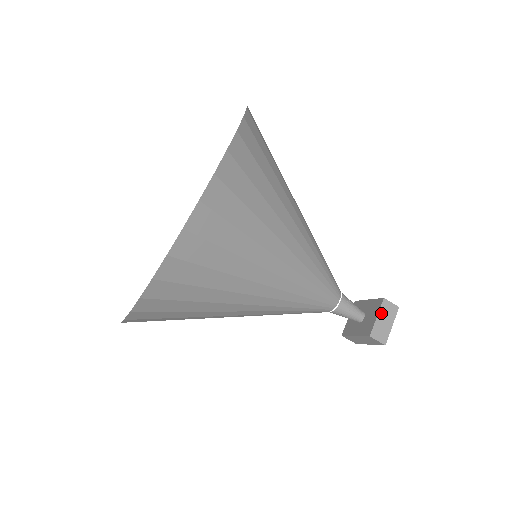
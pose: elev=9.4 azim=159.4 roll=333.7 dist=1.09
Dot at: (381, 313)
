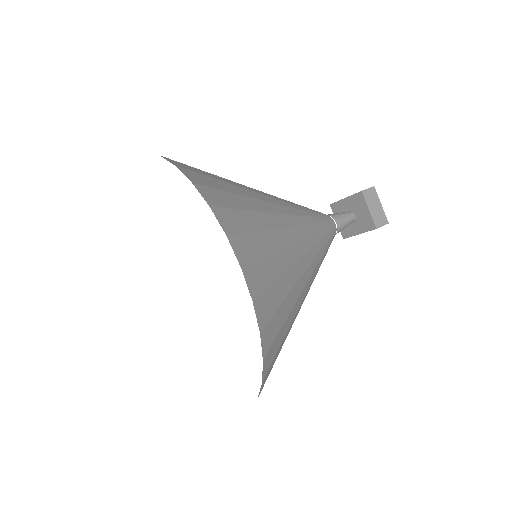
Dot at: (369, 204)
